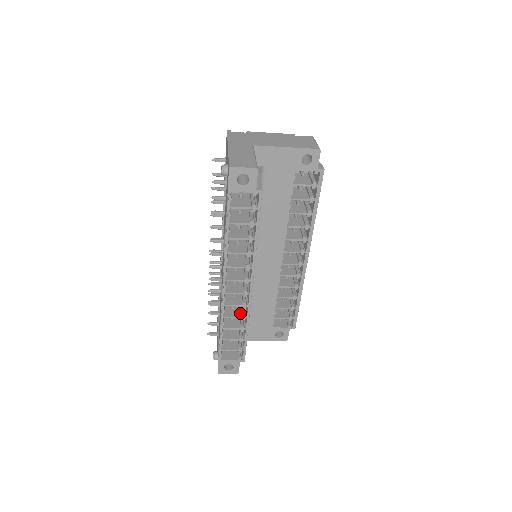
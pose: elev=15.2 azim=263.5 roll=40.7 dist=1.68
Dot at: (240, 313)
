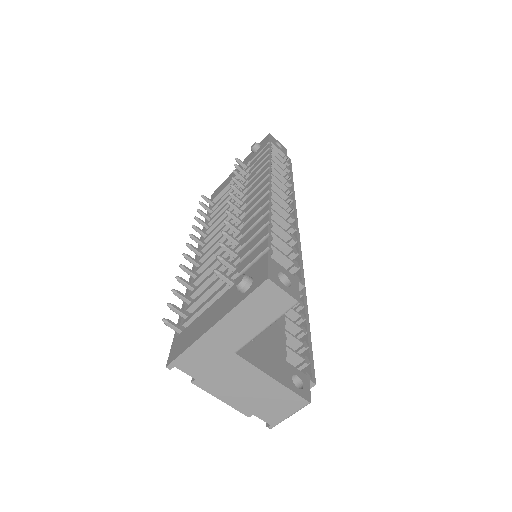
Dot at: (284, 228)
